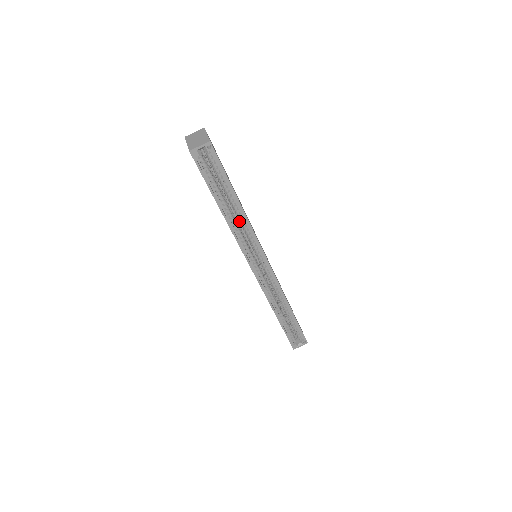
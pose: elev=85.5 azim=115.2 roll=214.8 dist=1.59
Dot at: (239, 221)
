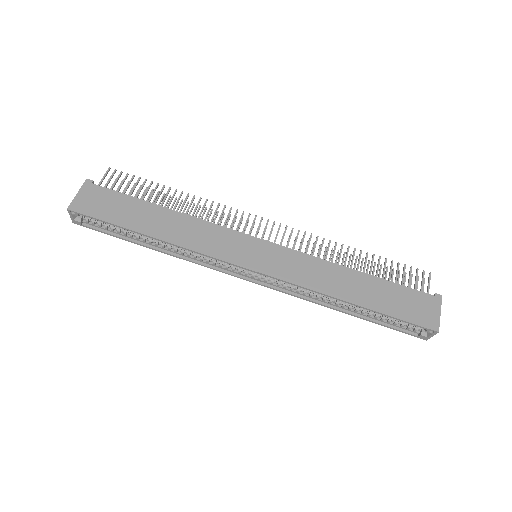
Dot at: occluded
